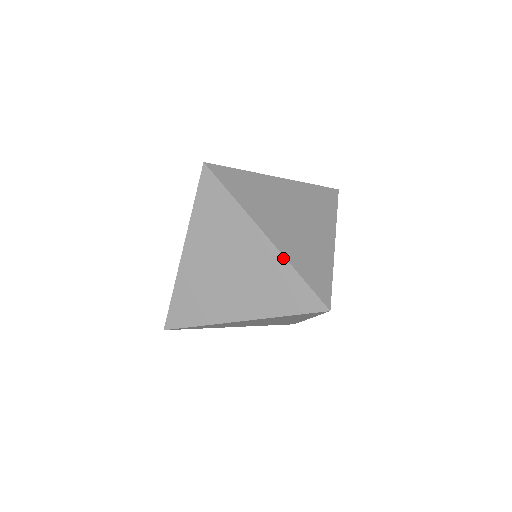
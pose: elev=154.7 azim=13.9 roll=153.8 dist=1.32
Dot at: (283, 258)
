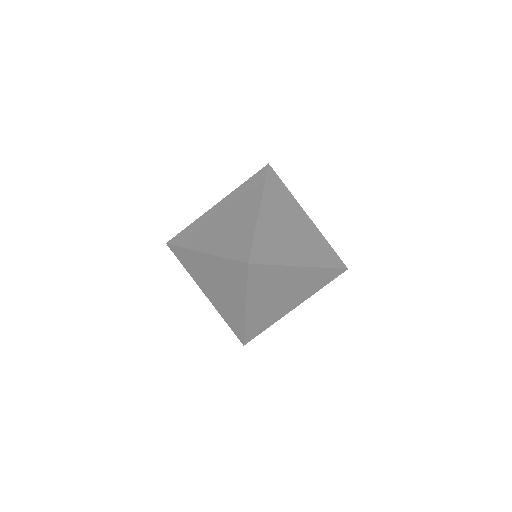
Dot at: (320, 232)
